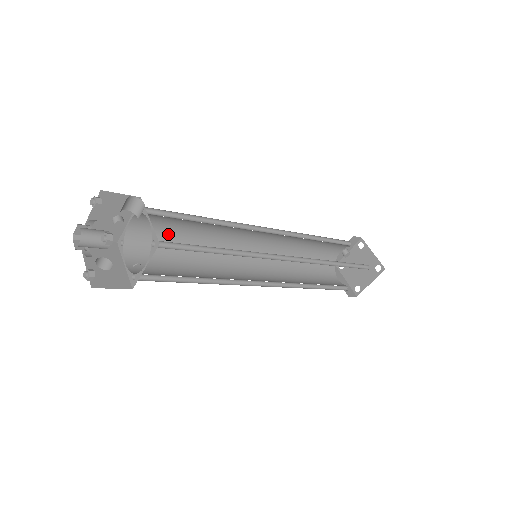
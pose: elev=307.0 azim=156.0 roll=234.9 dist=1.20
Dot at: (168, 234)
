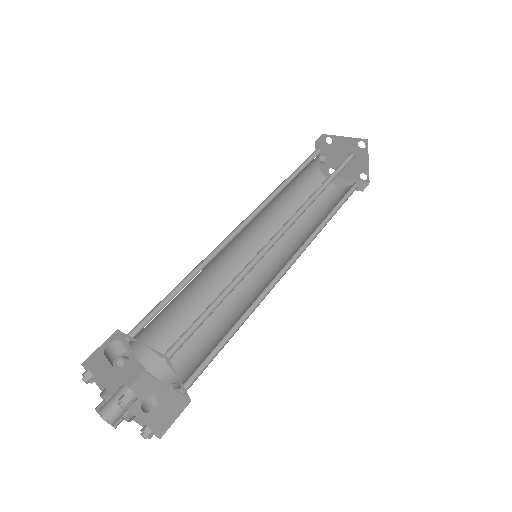
Dot at: (172, 322)
